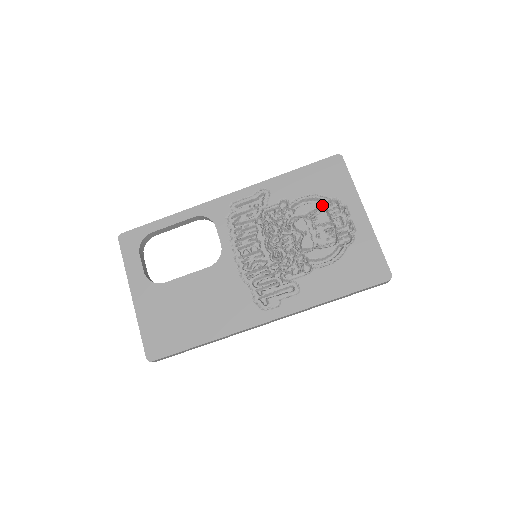
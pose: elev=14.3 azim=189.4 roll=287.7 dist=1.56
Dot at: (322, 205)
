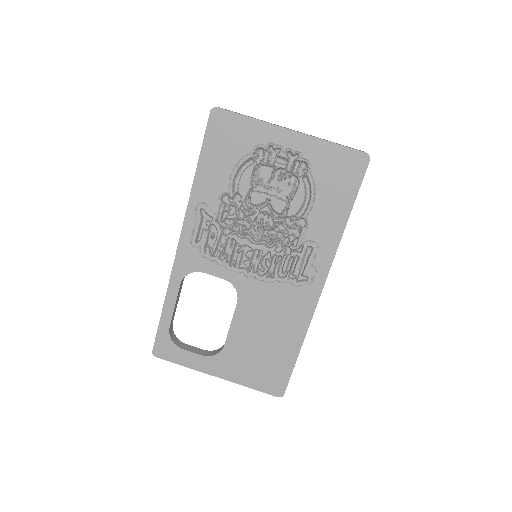
Dot at: (252, 165)
